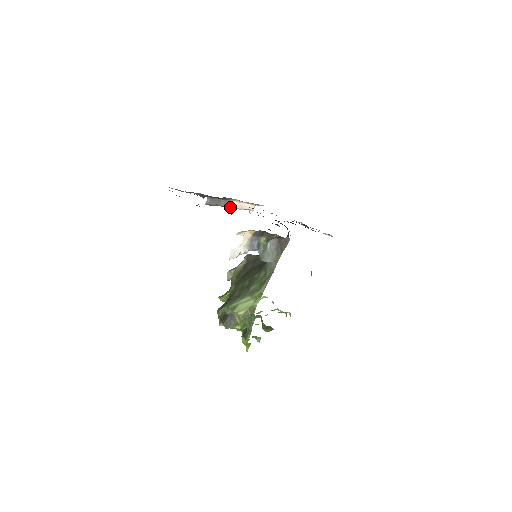
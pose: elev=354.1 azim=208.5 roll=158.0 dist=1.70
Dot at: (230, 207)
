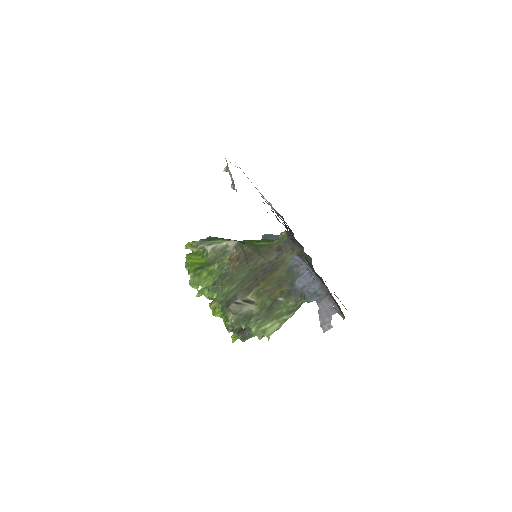
Dot at: occluded
